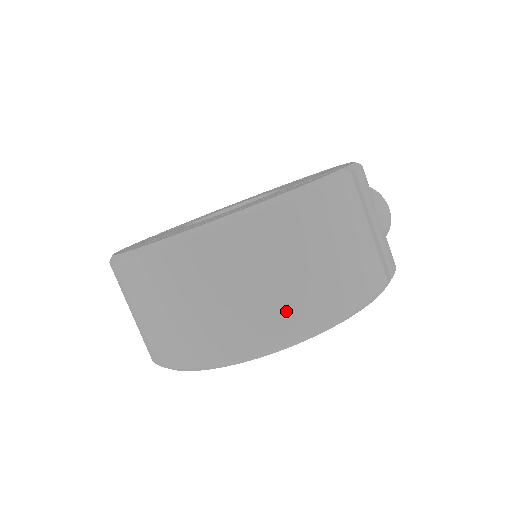
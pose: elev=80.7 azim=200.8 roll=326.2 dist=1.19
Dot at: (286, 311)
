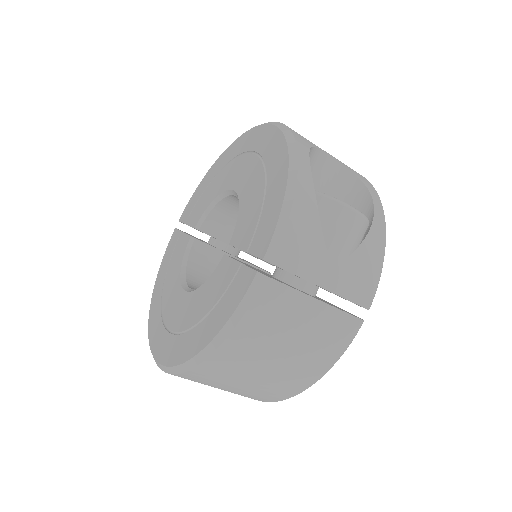
Dot at: (269, 391)
